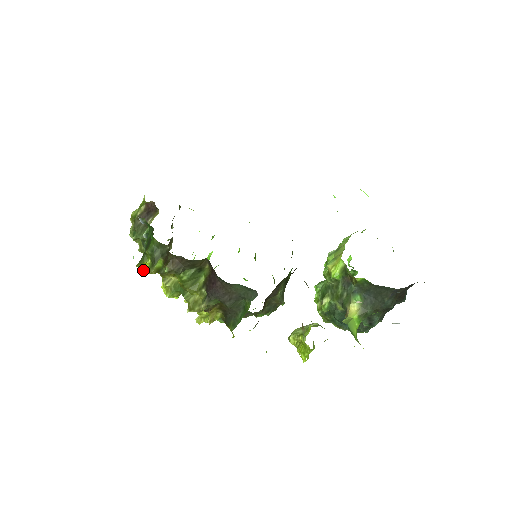
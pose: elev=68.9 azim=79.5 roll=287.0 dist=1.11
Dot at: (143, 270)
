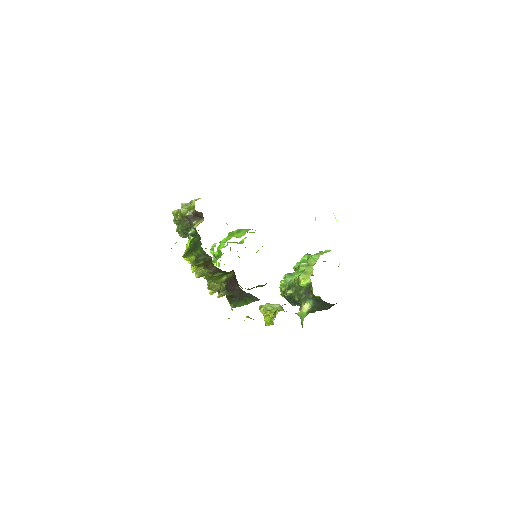
Dot at: (184, 258)
